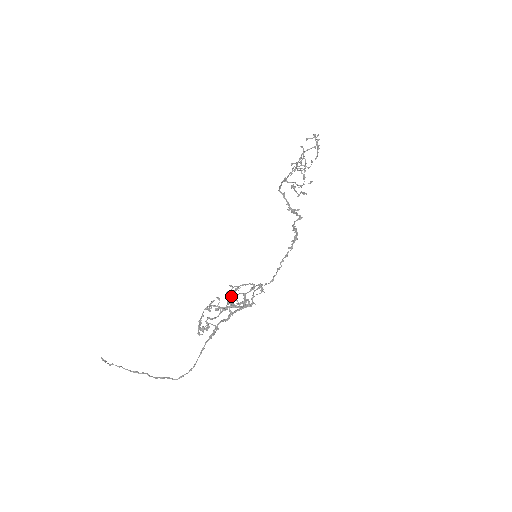
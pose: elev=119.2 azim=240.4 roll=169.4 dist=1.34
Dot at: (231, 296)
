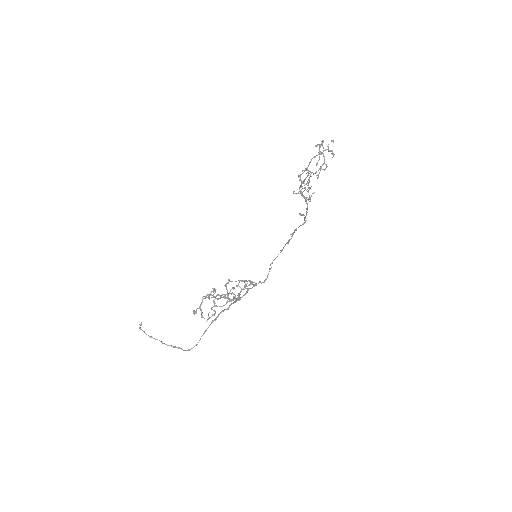
Dot at: (231, 289)
